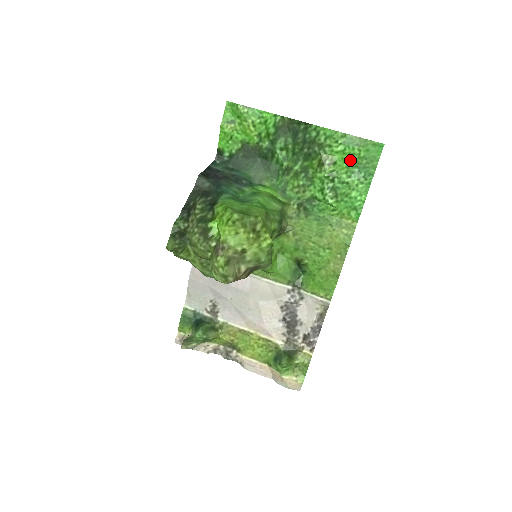
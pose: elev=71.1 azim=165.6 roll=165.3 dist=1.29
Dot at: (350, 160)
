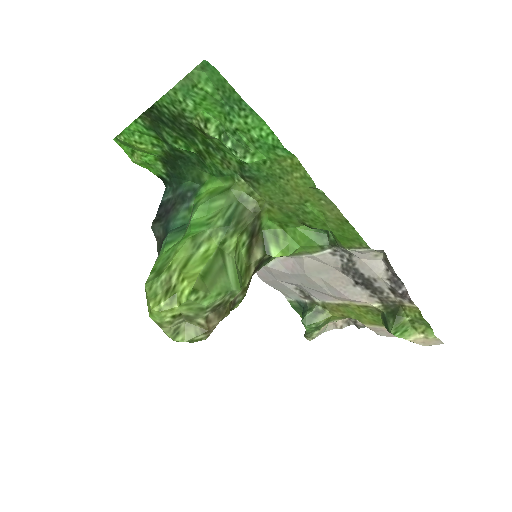
Dot at: (211, 105)
